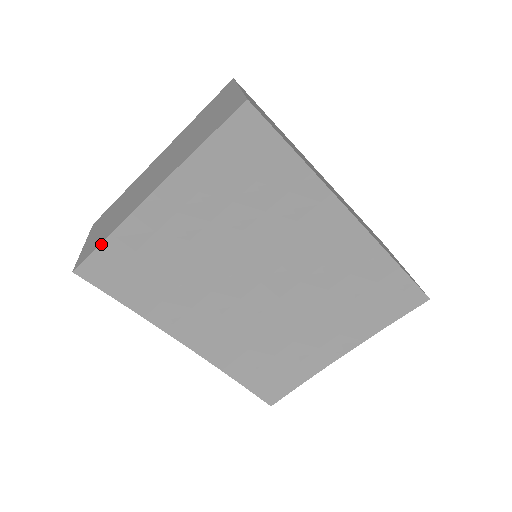
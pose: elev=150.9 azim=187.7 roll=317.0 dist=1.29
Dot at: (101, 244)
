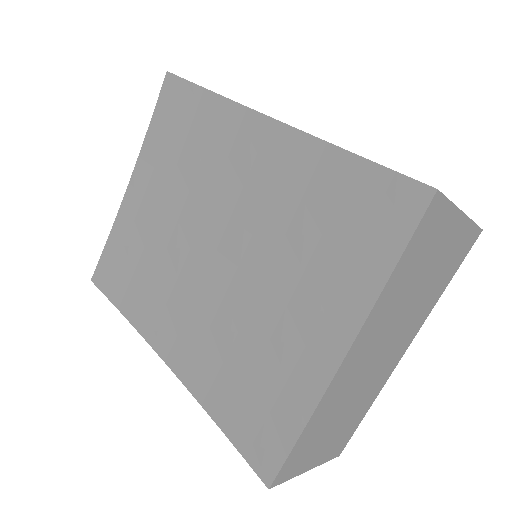
Dot at: (105, 246)
